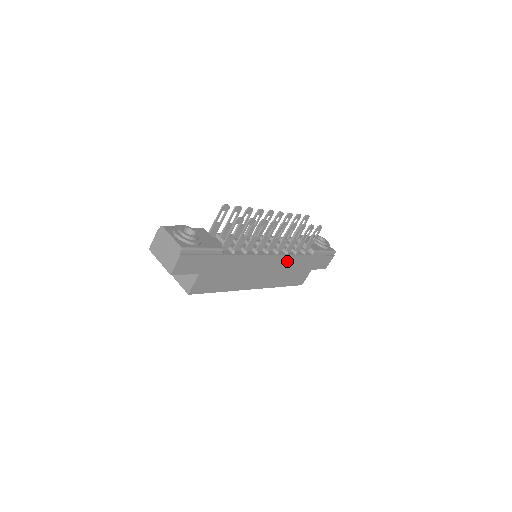
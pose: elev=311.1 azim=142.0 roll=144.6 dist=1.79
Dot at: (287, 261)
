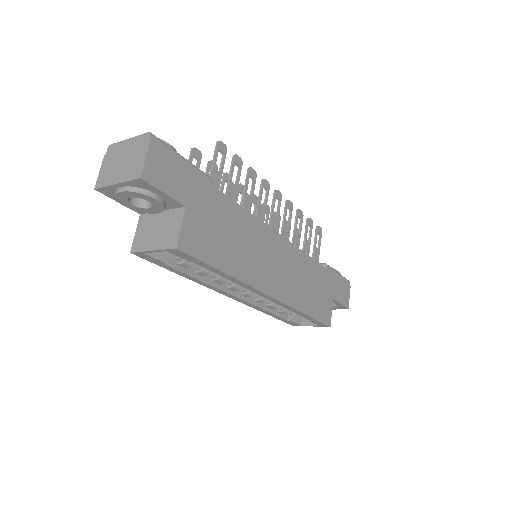
Dot at: (300, 261)
